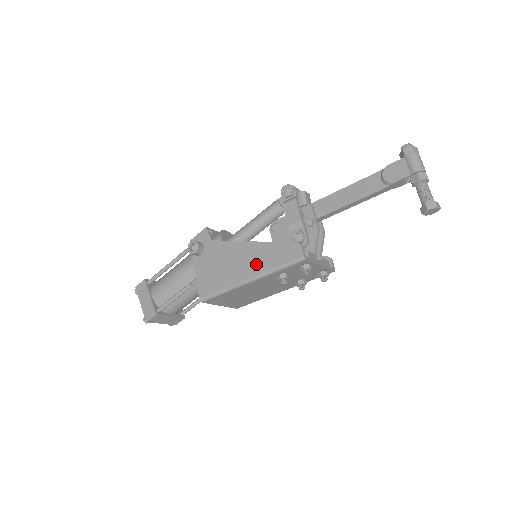
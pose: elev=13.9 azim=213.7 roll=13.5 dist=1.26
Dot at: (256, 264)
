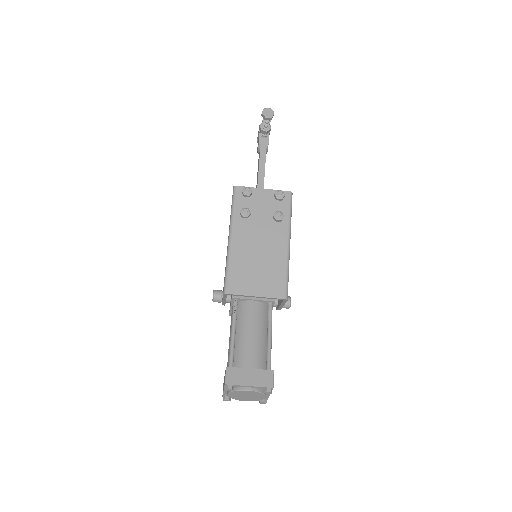
Dot at: occluded
